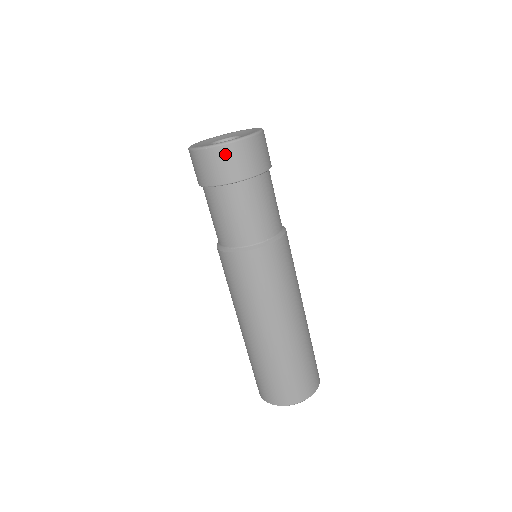
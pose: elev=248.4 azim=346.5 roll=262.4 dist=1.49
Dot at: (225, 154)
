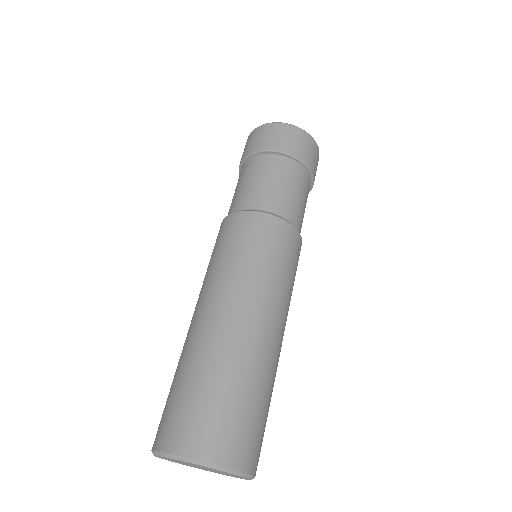
Dot at: (270, 129)
